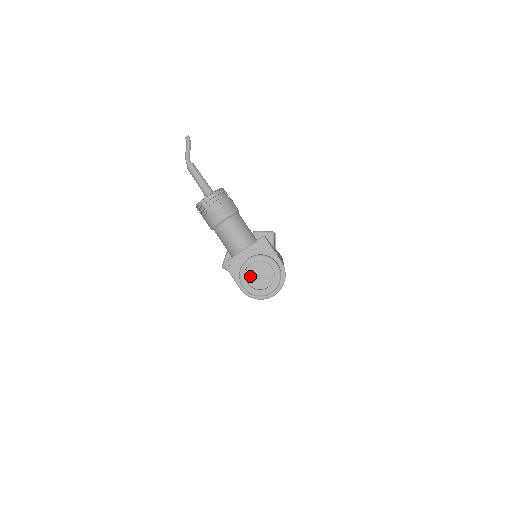
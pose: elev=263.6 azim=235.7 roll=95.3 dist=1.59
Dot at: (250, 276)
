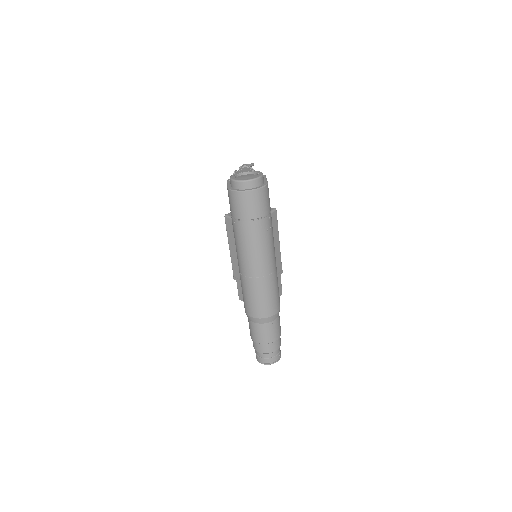
Dot at: (239, 177)
